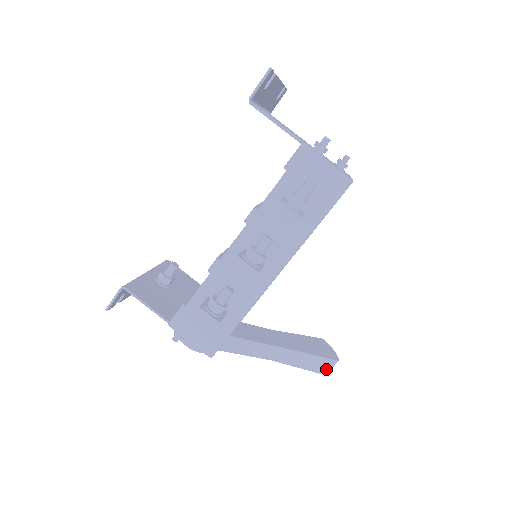
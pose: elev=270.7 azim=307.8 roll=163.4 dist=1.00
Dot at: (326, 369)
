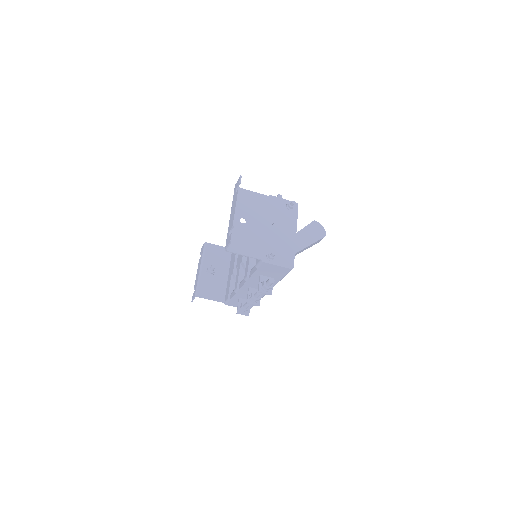
Dot at: (319, 241)
